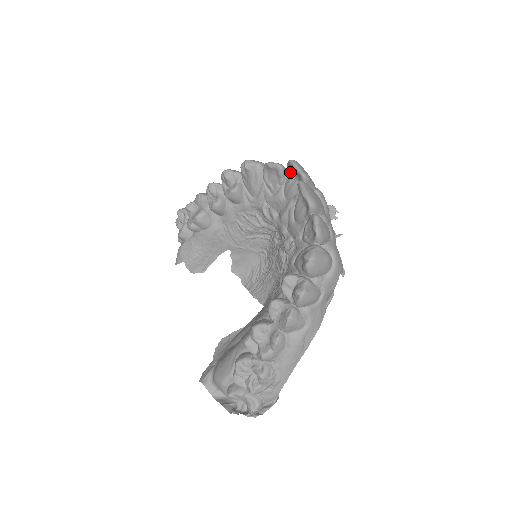
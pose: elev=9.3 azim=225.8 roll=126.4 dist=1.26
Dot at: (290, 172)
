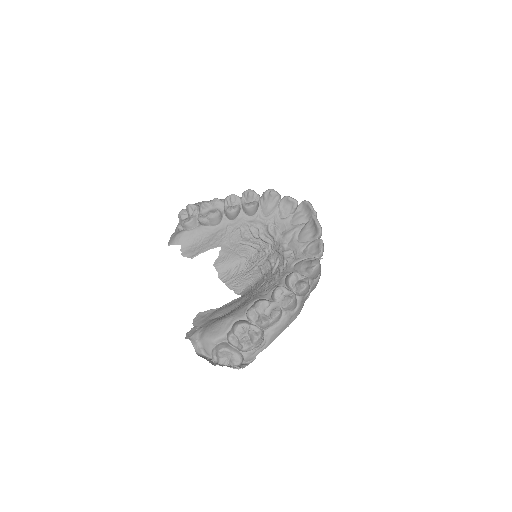
Dot at: (301, 208)
